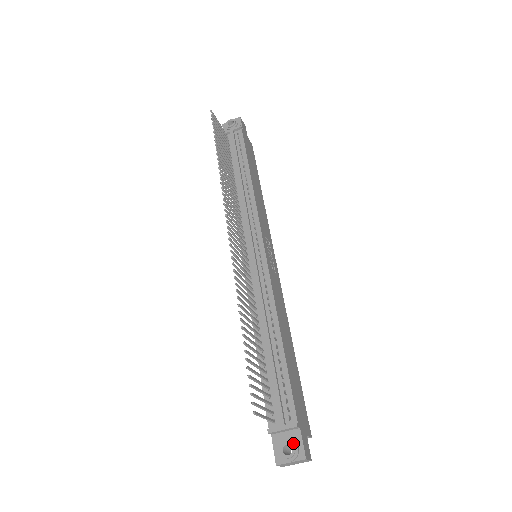
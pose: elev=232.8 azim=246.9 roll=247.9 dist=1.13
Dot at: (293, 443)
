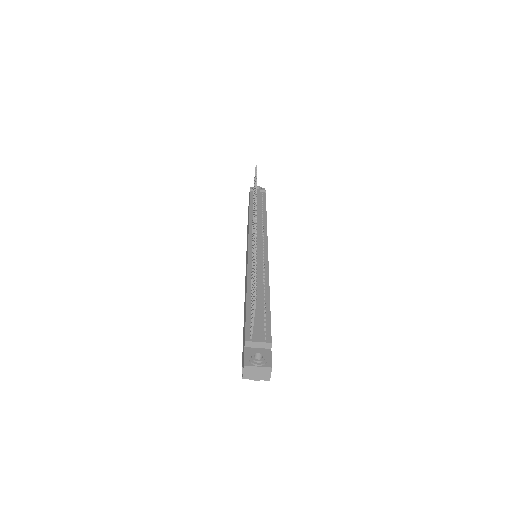
Dot at: (264, 354)
